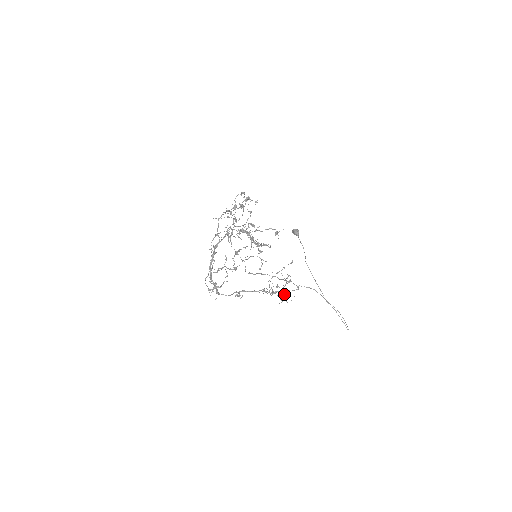
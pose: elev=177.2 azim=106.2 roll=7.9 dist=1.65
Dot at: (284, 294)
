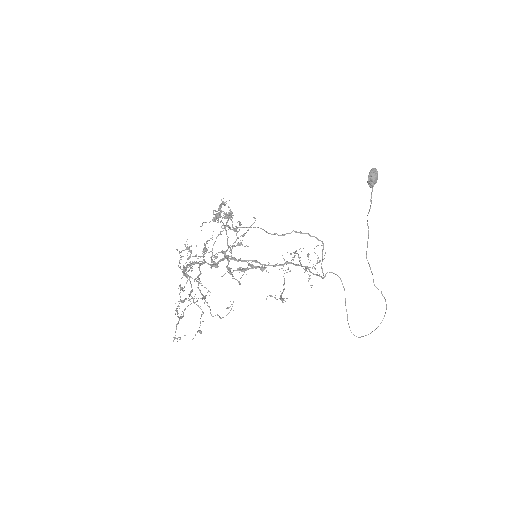
Dot at: occluded
